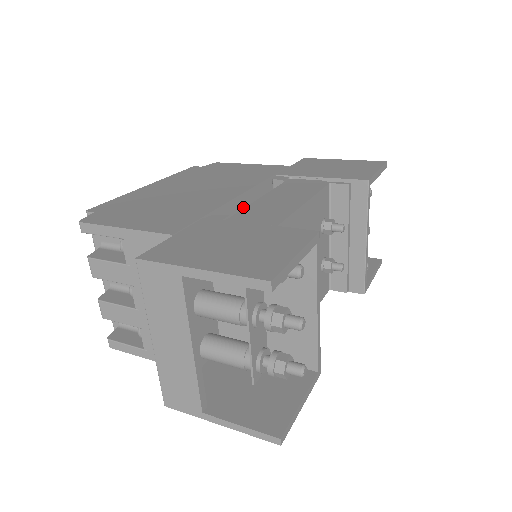
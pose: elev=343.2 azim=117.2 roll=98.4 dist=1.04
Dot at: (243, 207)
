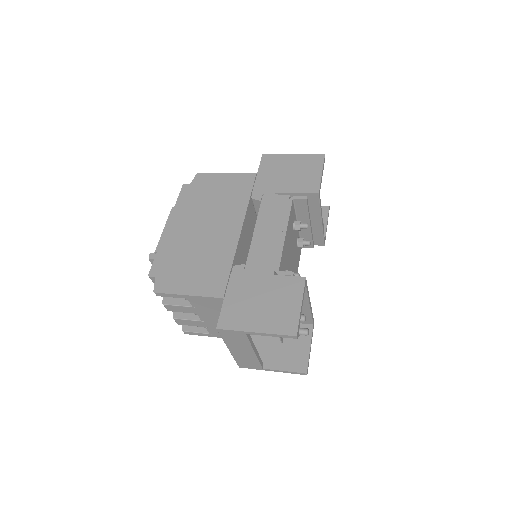
Dot at: (243, 237)
